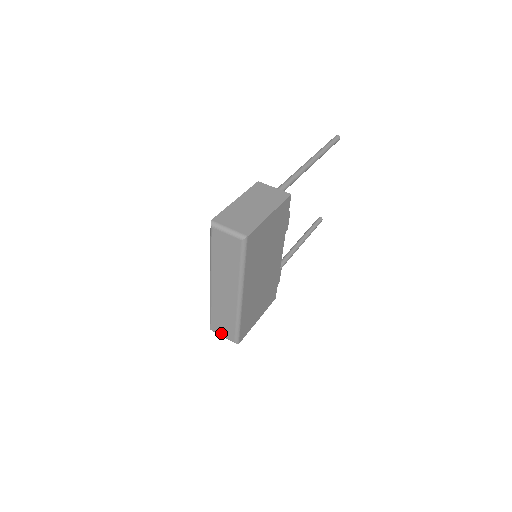
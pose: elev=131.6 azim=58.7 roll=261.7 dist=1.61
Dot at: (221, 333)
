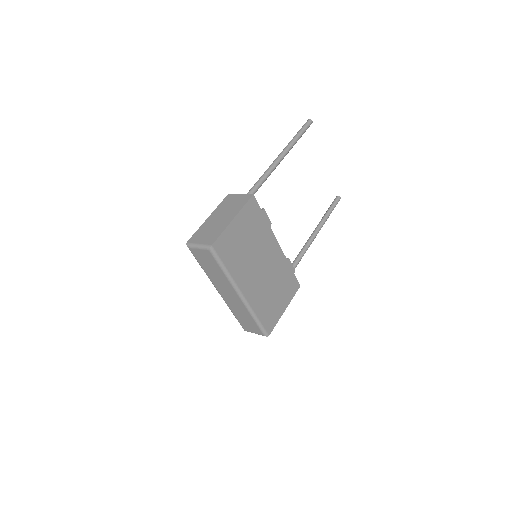
Dot at: (252, 331)
